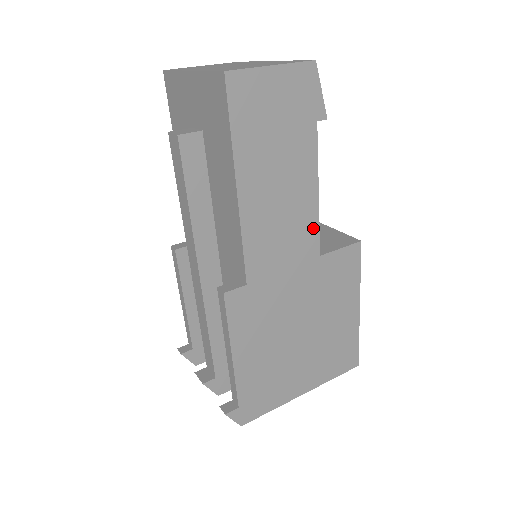
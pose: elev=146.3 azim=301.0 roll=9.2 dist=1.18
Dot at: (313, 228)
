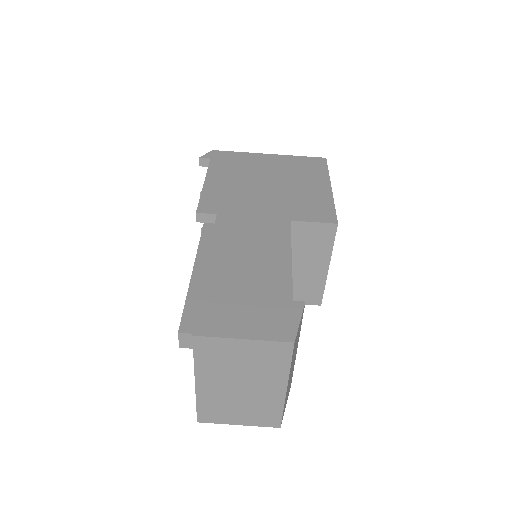
Dot at: occluded
